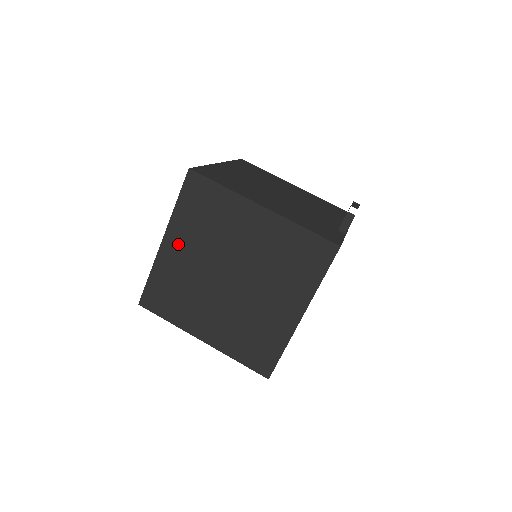
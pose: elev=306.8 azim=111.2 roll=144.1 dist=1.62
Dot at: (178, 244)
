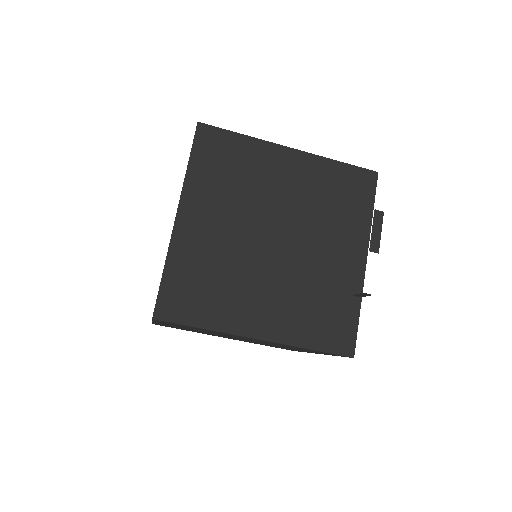
Dot at: occluded
